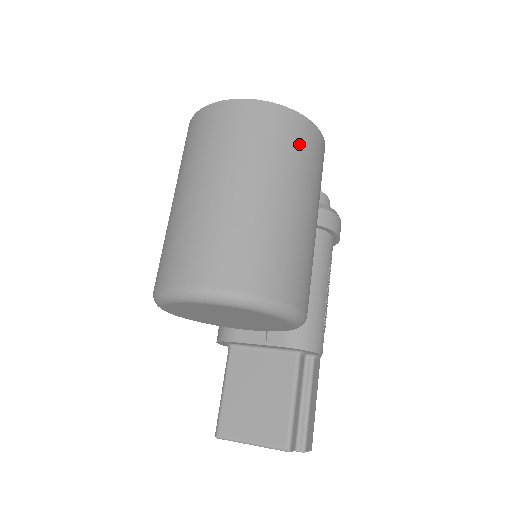
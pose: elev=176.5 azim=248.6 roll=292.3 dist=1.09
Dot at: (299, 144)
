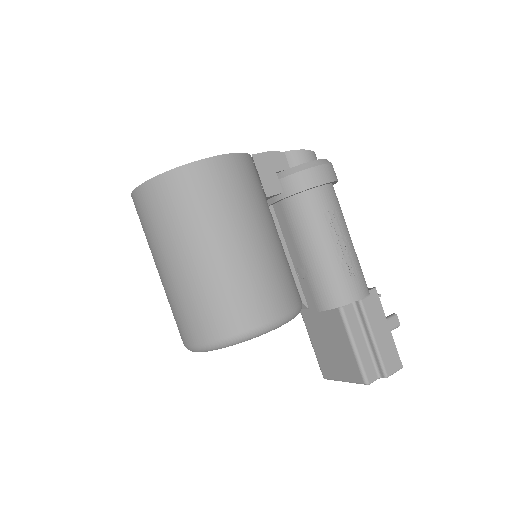
Dot at: (190, 196)
